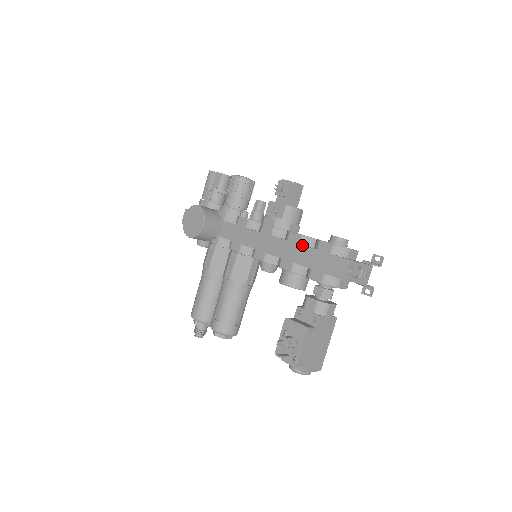
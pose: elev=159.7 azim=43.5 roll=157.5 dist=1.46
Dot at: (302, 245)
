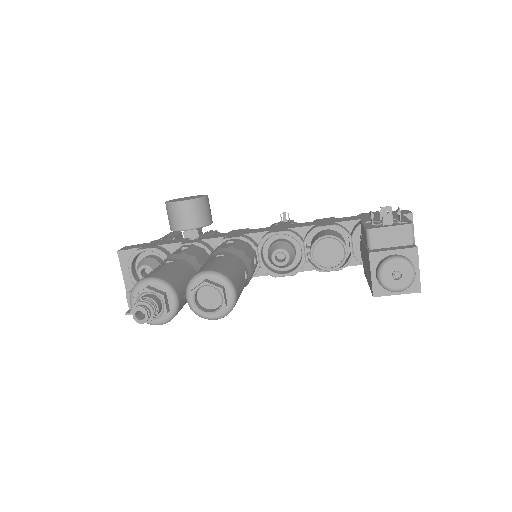
Dot at: (339, 218)
